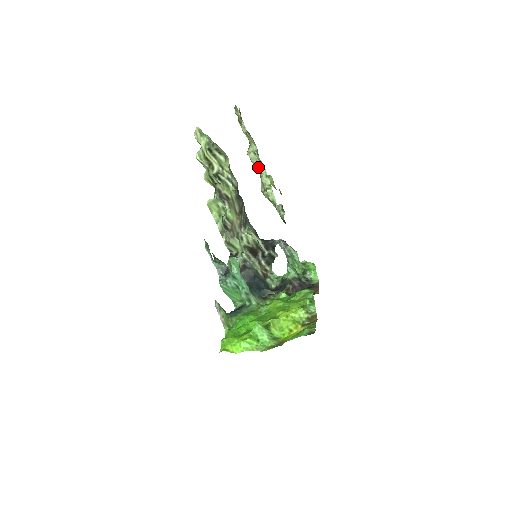
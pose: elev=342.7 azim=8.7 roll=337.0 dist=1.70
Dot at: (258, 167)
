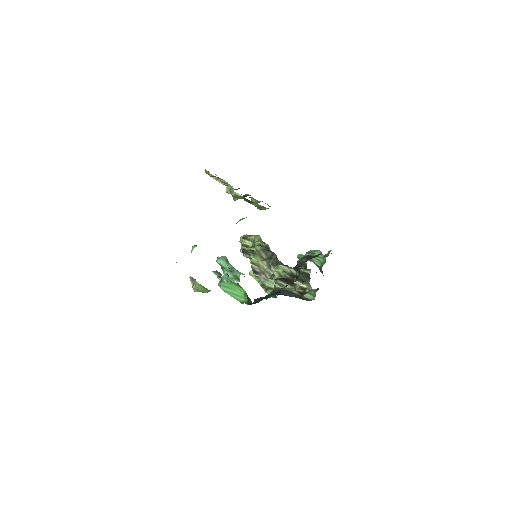
Dot at: occluded
